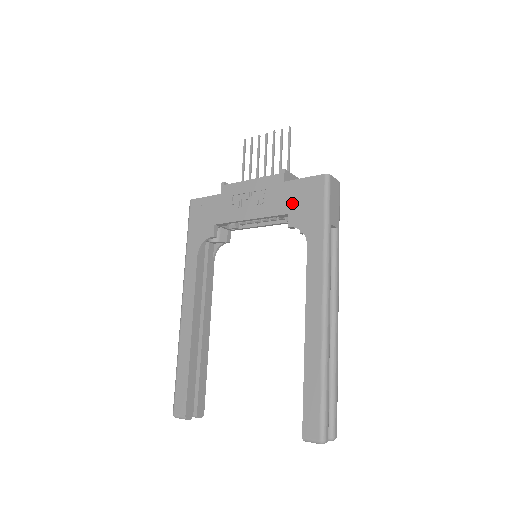
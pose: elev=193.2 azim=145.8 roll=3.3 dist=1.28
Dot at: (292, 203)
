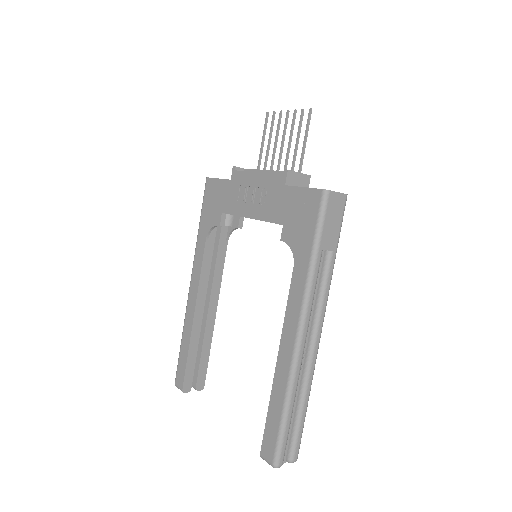
Dot at: (288, 214)
